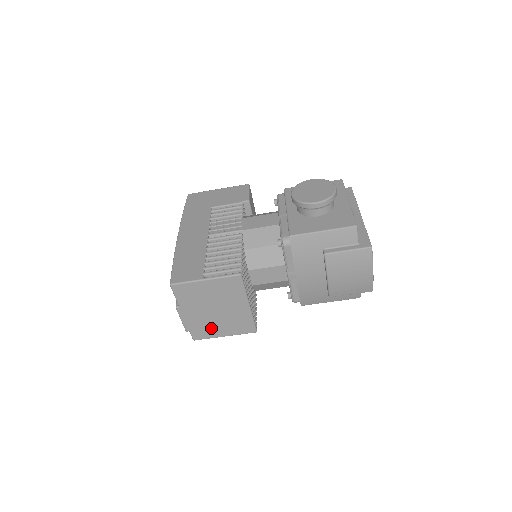
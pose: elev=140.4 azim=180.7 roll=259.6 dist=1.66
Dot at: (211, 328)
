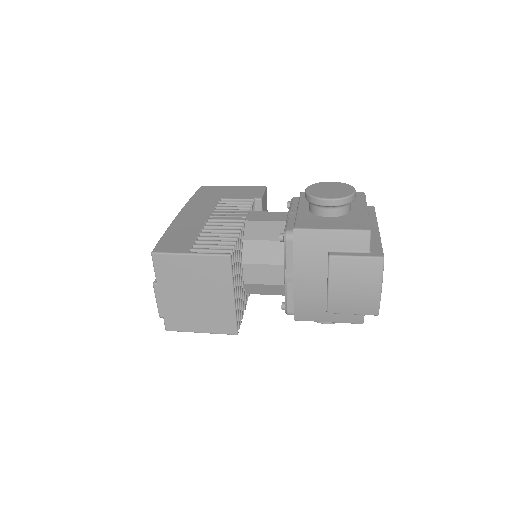
Dot at: (187, 318)
